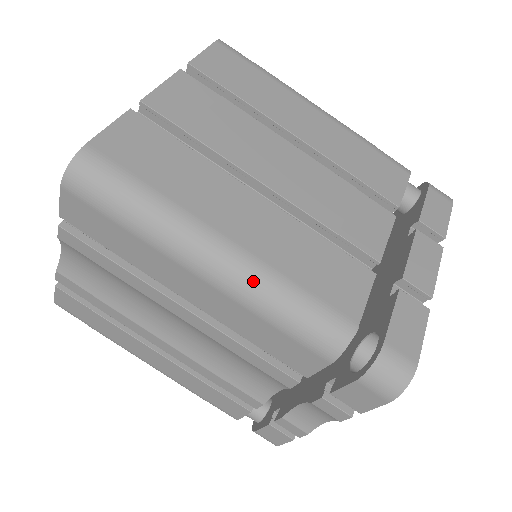
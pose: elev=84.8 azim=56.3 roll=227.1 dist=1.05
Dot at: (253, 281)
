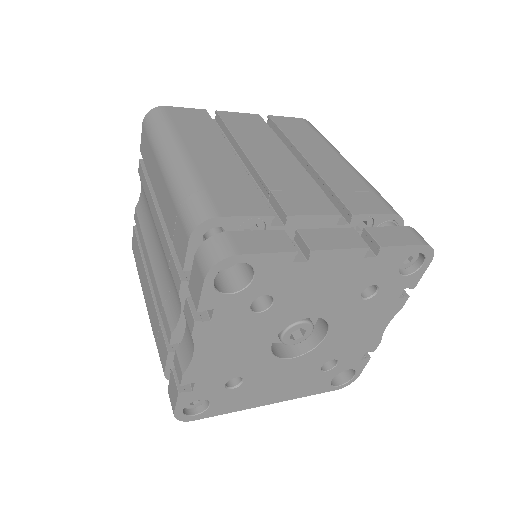
Dot at: (180, 172)
